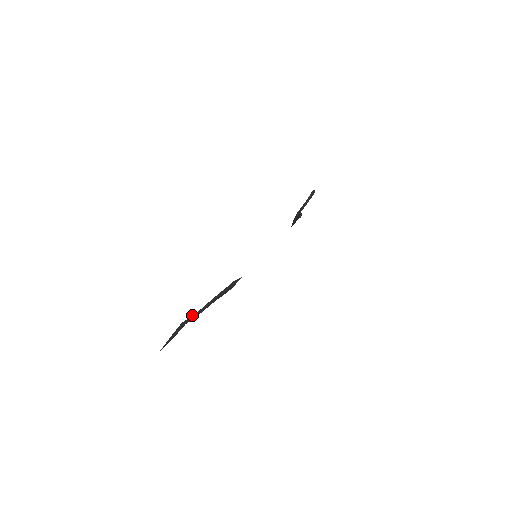
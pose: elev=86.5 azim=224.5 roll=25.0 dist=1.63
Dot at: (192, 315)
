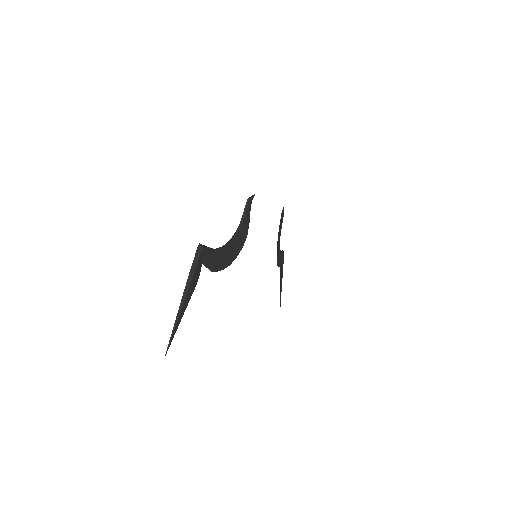
Dot at: (208, 250)
